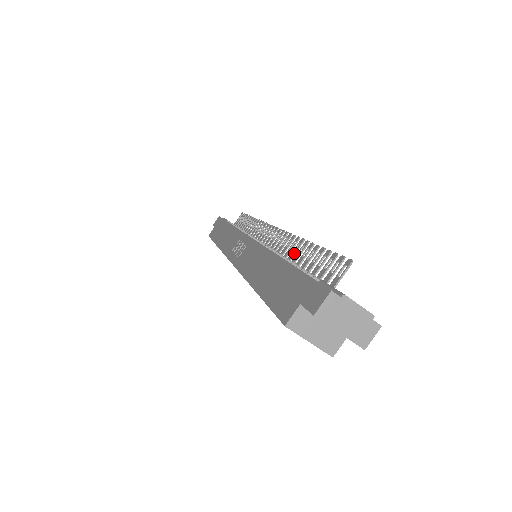
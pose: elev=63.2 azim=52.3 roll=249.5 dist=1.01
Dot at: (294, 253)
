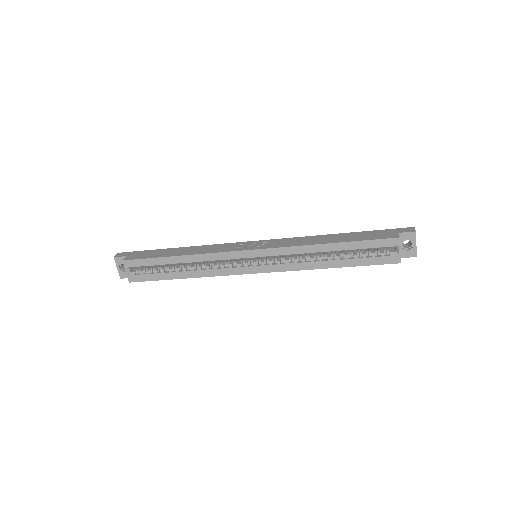
Dot at: occluded
